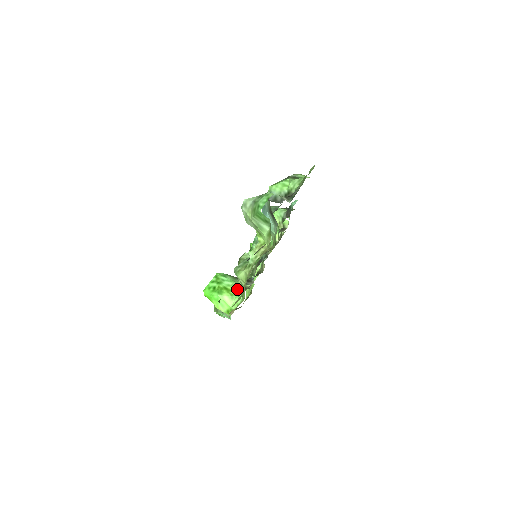
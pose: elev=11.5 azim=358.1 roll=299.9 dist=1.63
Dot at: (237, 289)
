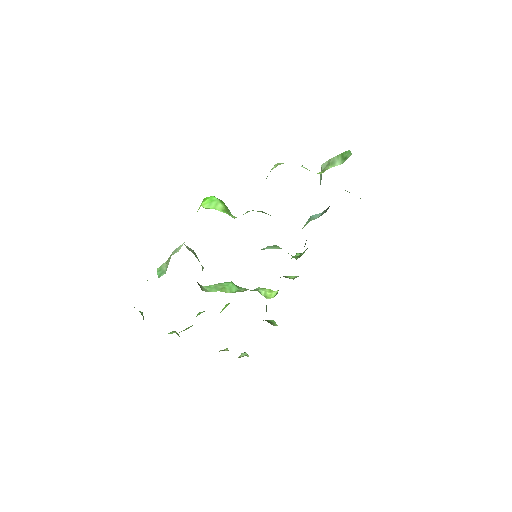
Dot at: (233, 216)
